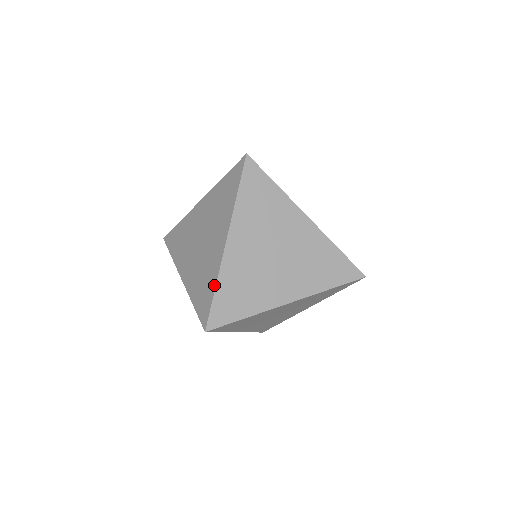
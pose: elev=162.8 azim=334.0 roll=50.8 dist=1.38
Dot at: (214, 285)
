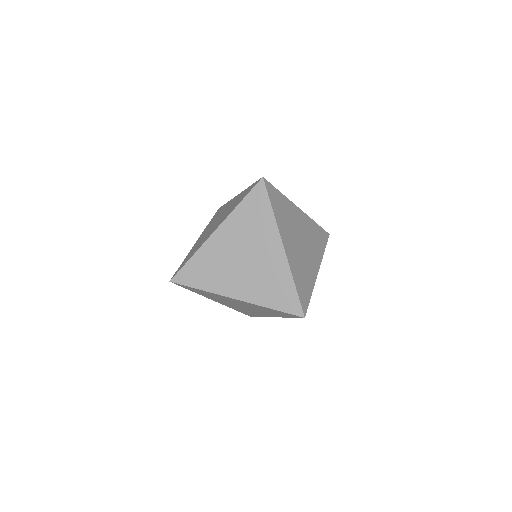
Dot at: (192, 255)
